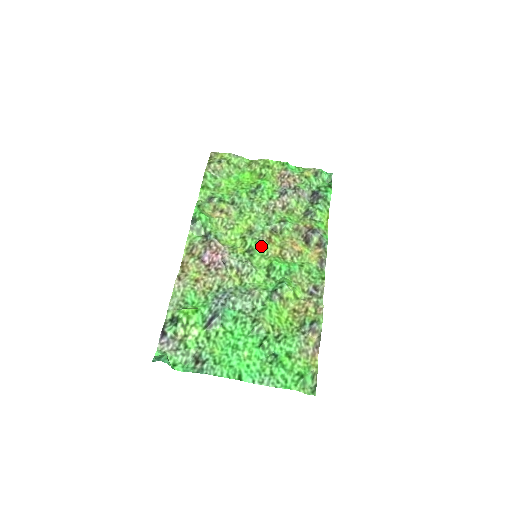
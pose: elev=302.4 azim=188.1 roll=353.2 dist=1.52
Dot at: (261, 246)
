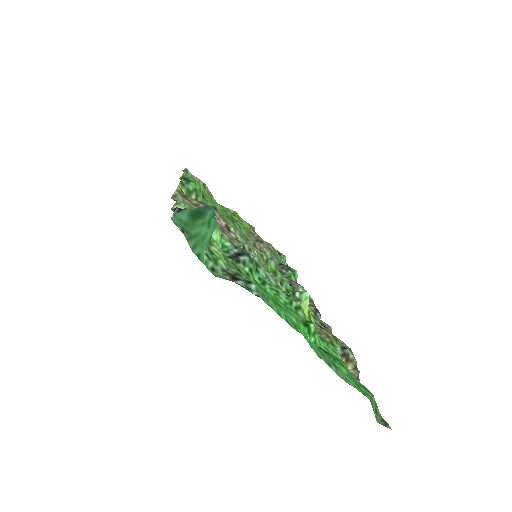
Dot at: (257, 254)
